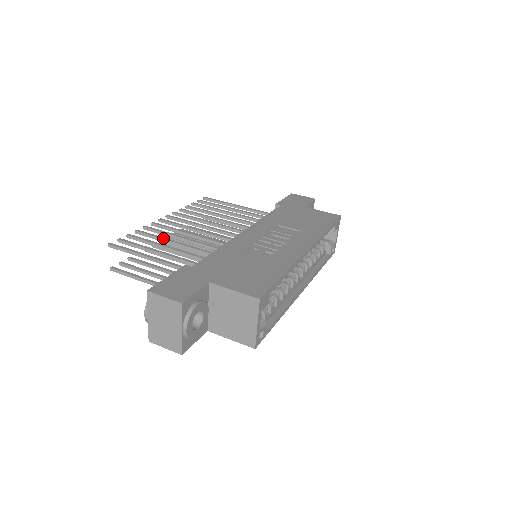
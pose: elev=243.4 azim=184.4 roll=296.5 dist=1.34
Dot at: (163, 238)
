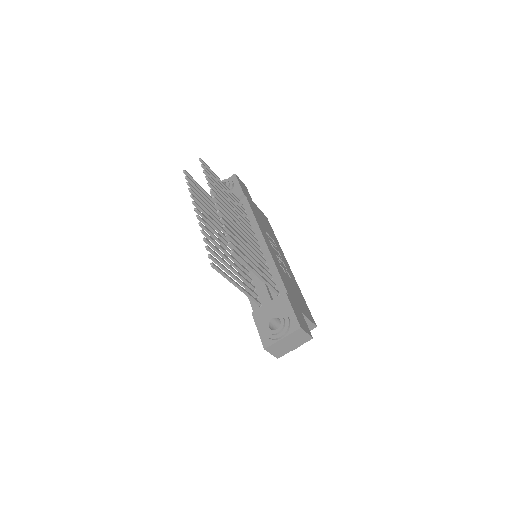
Dot at: (242, 242)
